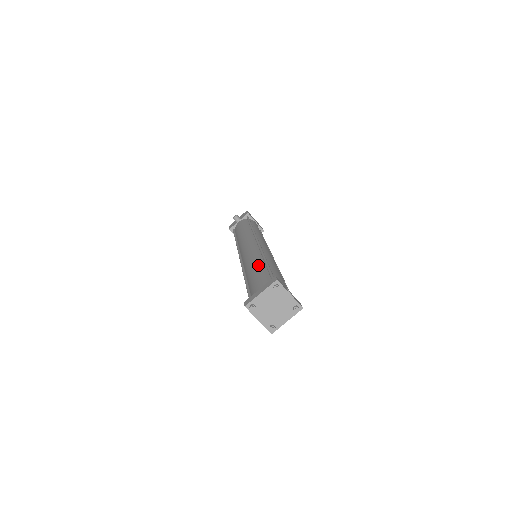
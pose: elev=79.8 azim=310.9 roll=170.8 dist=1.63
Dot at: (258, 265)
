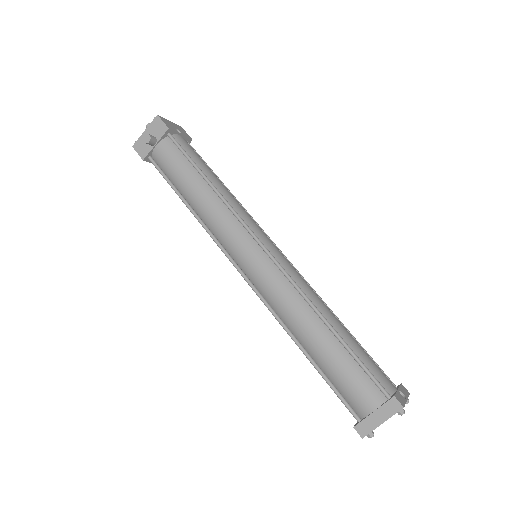
Dot at: (323, 337)
